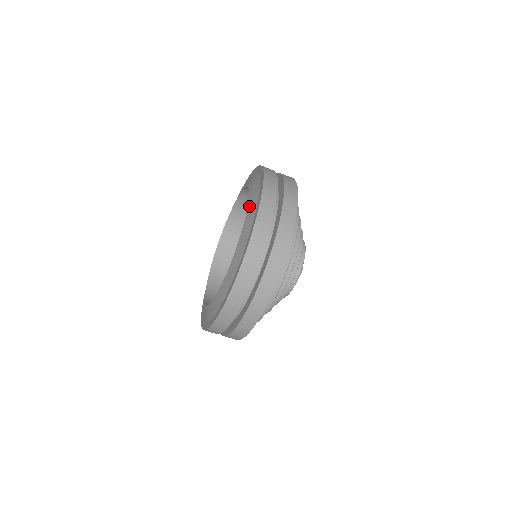
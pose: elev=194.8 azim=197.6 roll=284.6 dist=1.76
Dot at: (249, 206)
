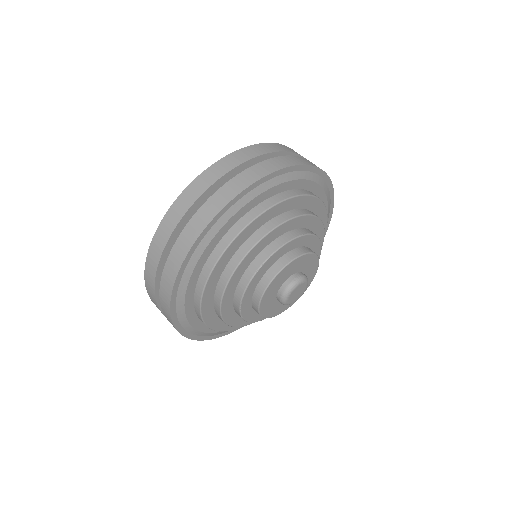
Dot at: occluded
